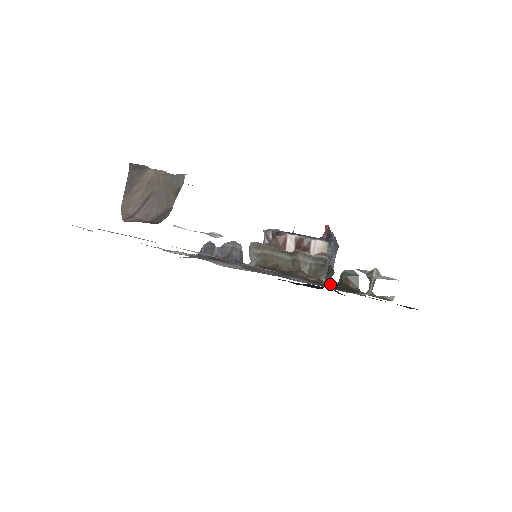
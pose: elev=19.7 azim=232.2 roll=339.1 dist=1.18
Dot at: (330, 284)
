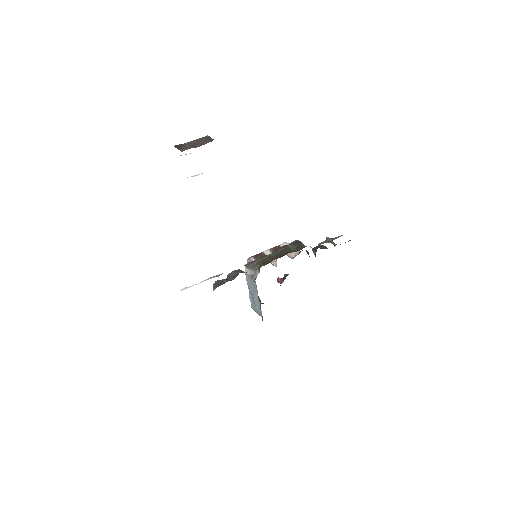
Dot at: occluded
